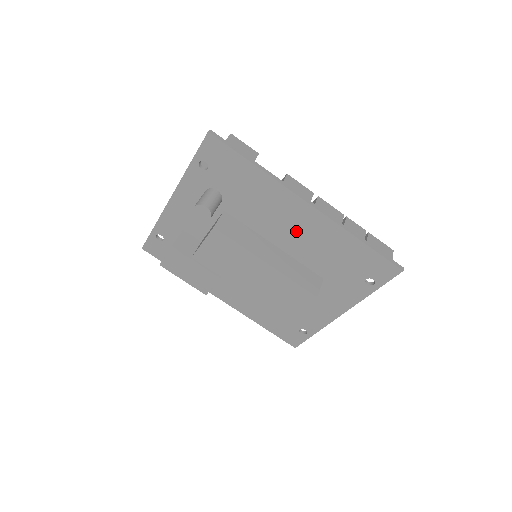
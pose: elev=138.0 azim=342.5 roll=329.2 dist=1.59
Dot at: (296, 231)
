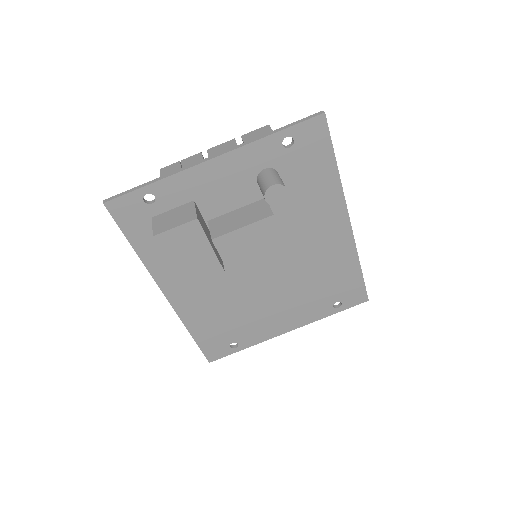
Dot at: (317, 243)
